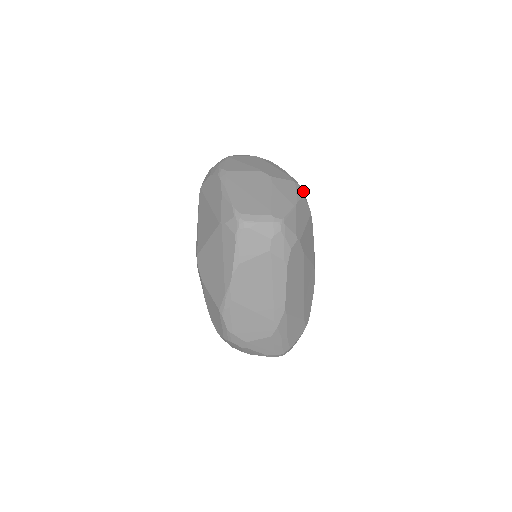
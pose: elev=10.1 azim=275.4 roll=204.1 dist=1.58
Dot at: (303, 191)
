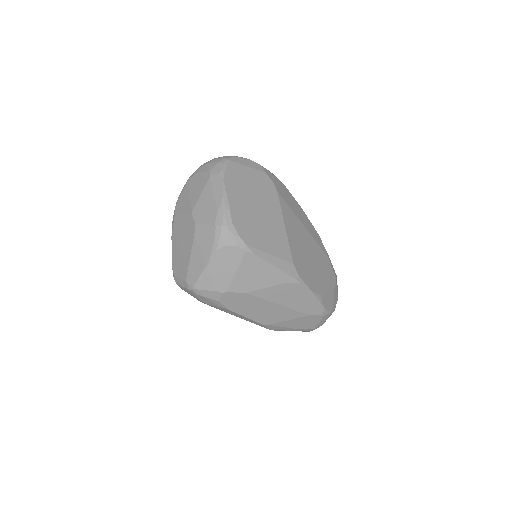
Dot at: (229, 231)
